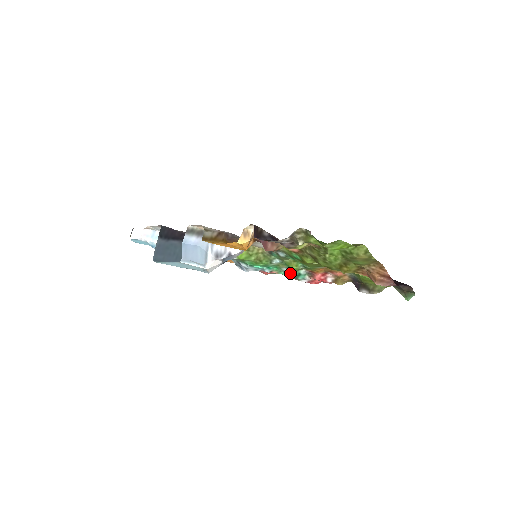
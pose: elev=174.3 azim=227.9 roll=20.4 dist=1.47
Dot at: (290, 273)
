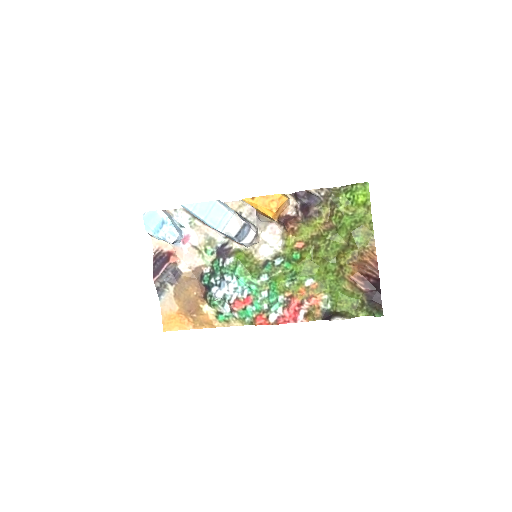
Dot at: (266, 300)
